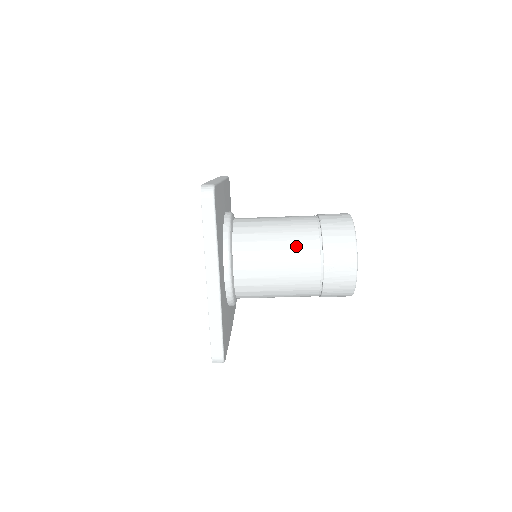
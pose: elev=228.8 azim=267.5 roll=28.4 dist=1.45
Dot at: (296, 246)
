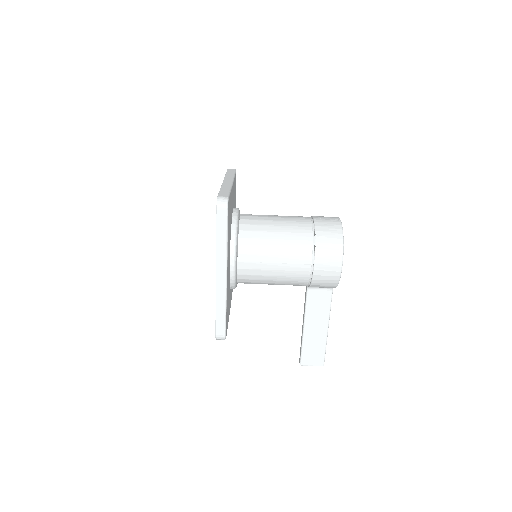
Dot at: occluded
